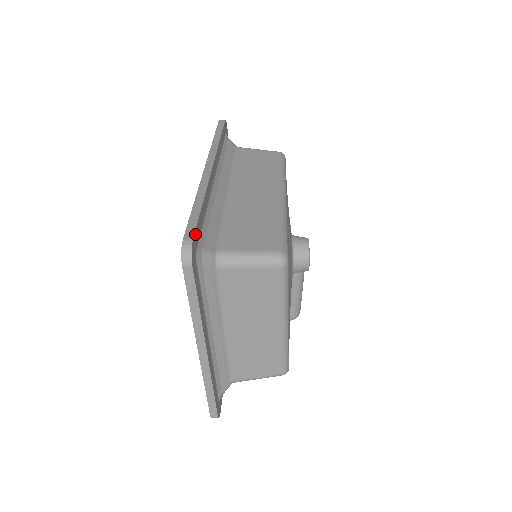
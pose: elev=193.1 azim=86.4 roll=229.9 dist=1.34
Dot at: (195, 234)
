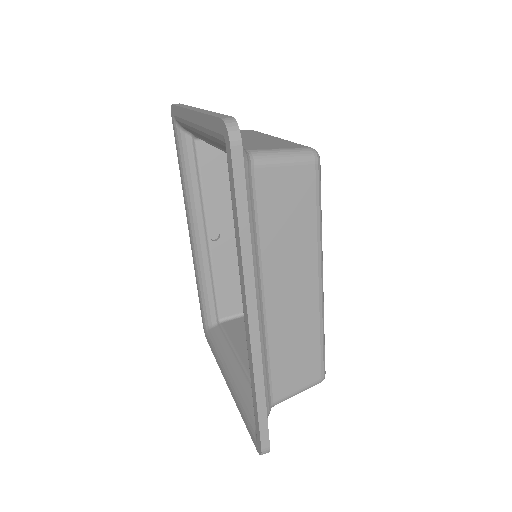
Dot at: (268, 436)
